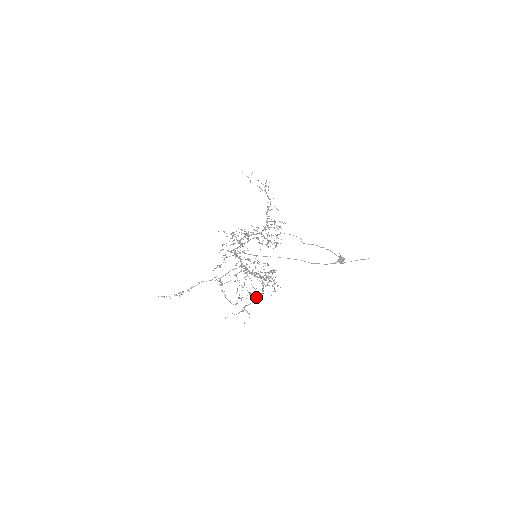
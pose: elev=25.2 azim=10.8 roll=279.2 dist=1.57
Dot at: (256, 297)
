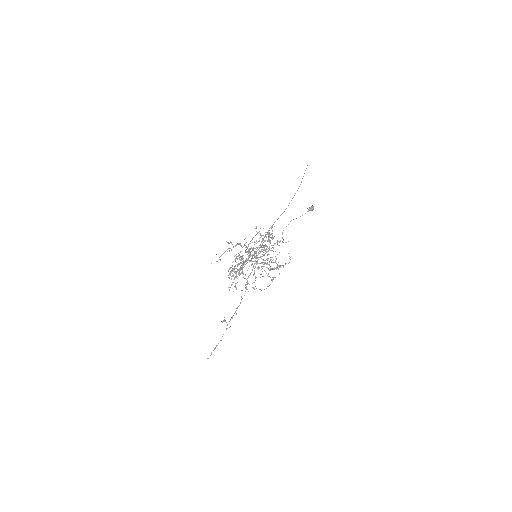
Dot at: occluded
